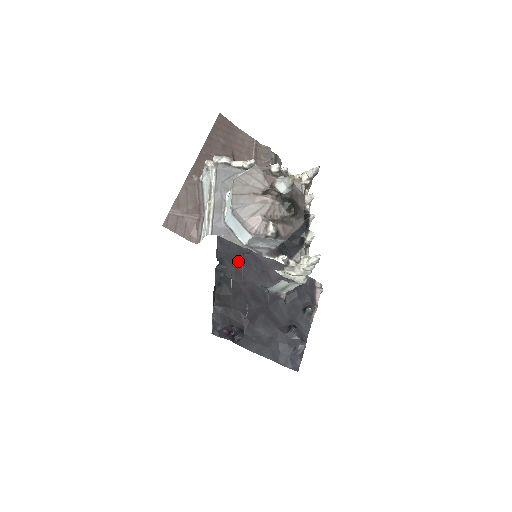
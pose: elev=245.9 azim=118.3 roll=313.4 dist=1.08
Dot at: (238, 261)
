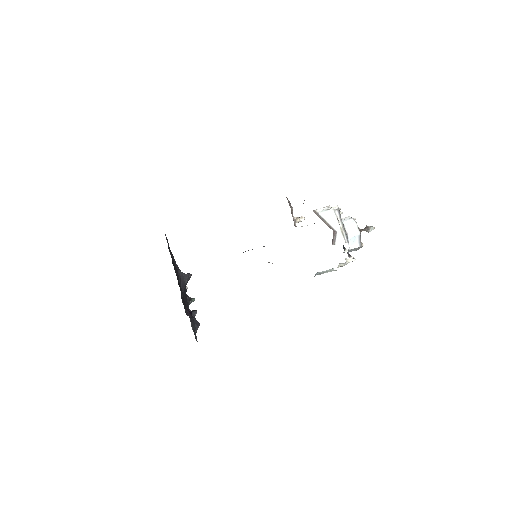
Dot at: occluded
